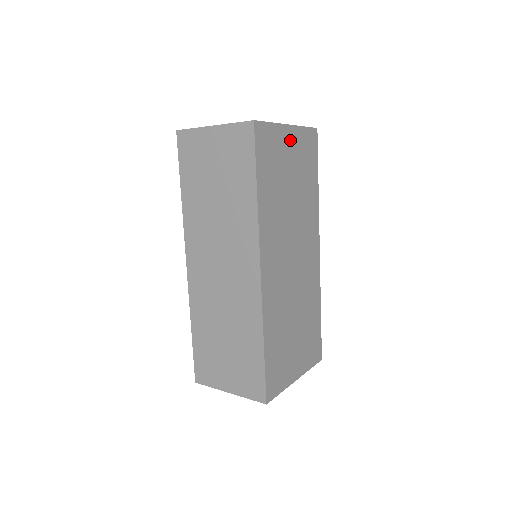
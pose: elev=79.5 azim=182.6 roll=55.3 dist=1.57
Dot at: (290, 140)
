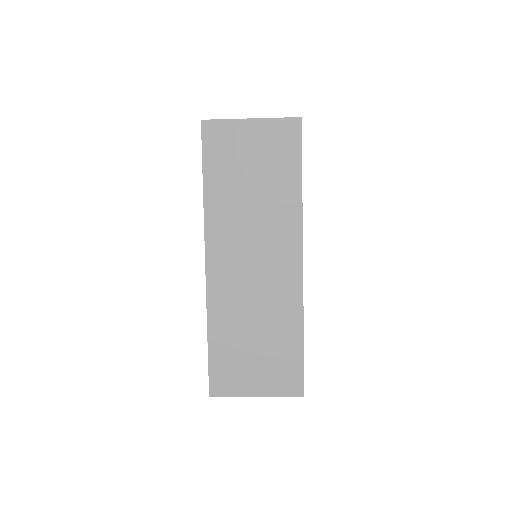
Dot at: occluded
